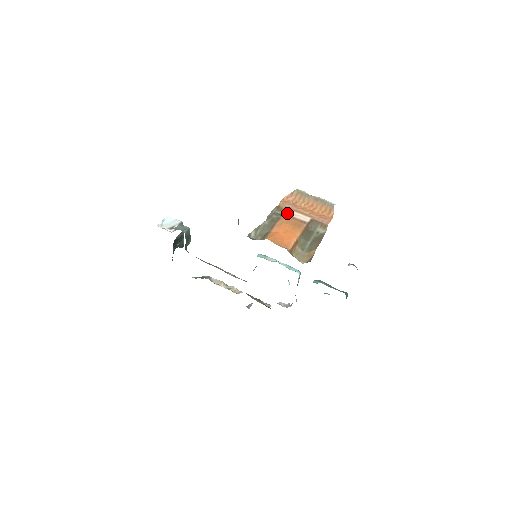
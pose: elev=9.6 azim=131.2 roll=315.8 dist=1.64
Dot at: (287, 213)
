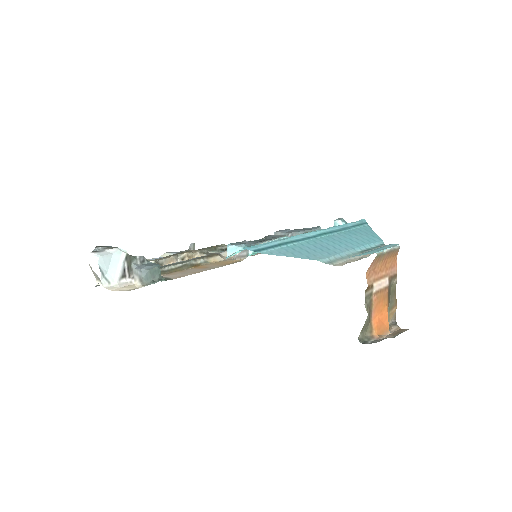
Dot at: (376, 290)
